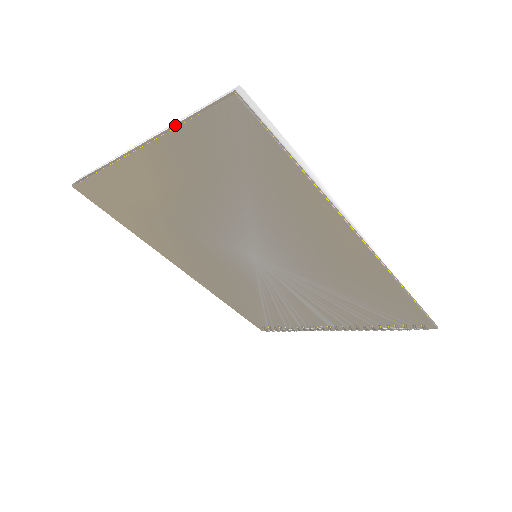
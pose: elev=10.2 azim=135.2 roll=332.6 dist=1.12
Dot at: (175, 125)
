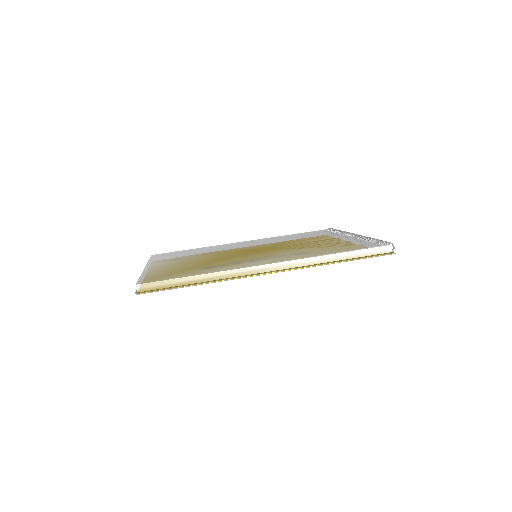
Dot at: occluded
